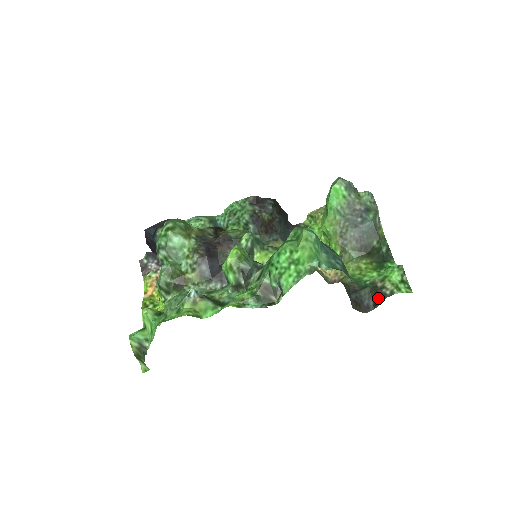
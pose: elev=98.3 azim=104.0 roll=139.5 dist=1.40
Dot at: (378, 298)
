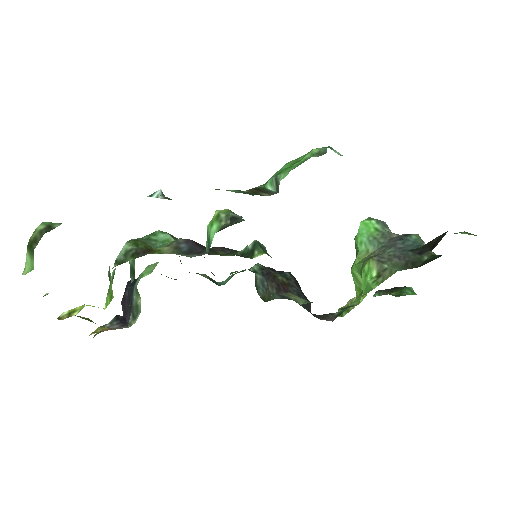
Dot at: (435, 241)
